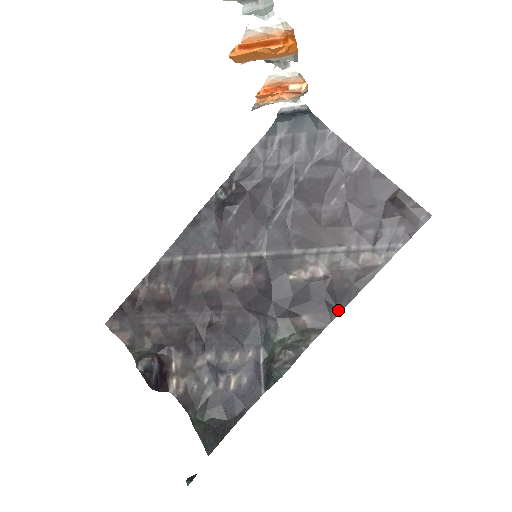
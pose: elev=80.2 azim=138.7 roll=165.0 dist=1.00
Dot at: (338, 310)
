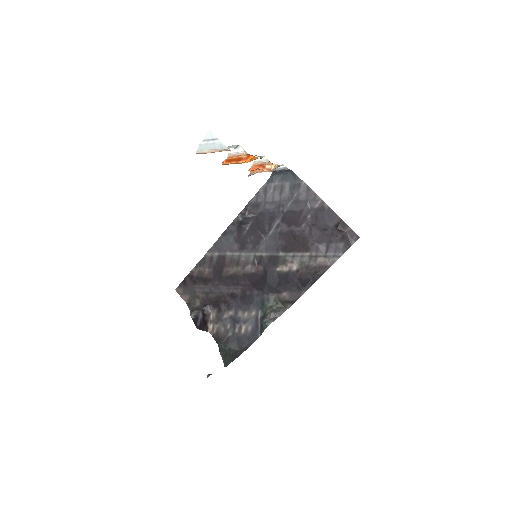
Dot at: (303, 291)
